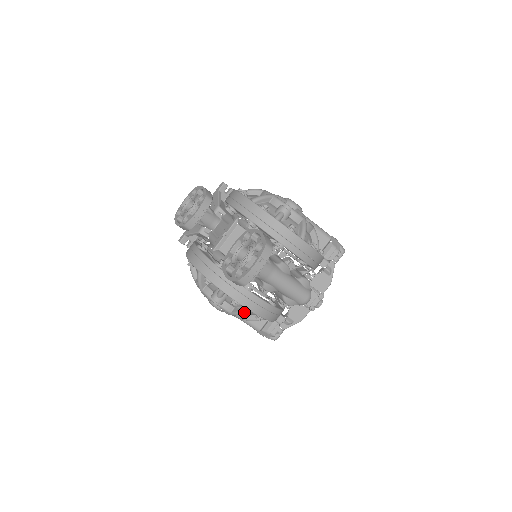
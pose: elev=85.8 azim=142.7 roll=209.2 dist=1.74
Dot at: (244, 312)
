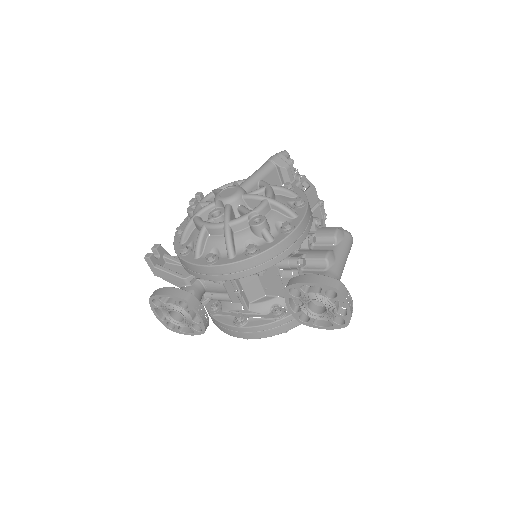
Dot at: occluded
